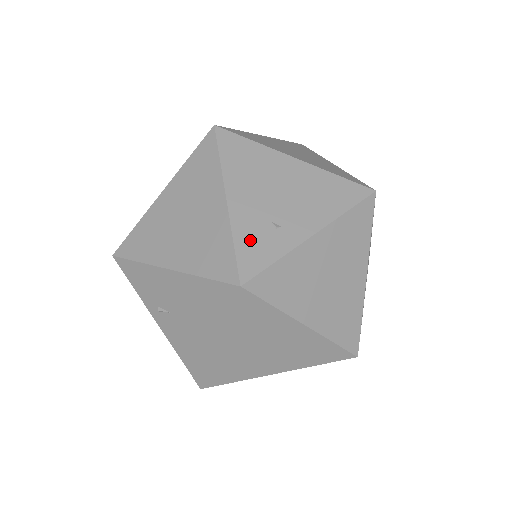
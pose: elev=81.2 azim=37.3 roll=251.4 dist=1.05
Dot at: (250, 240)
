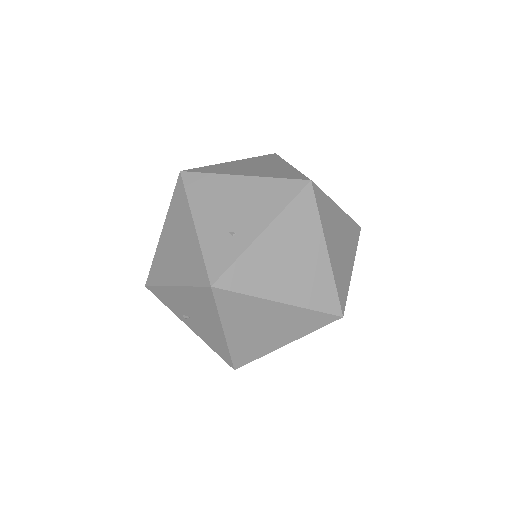
Dot at: (214, 250)
